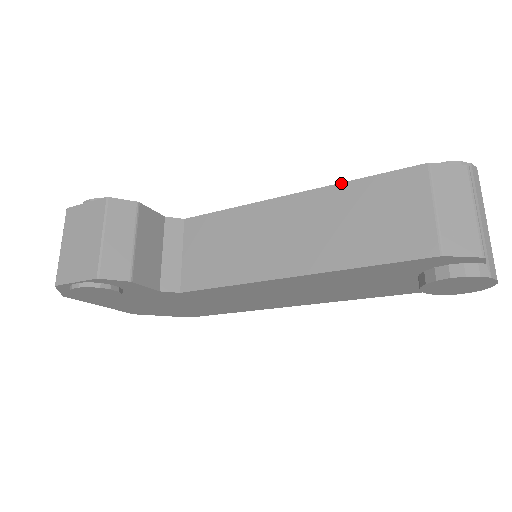
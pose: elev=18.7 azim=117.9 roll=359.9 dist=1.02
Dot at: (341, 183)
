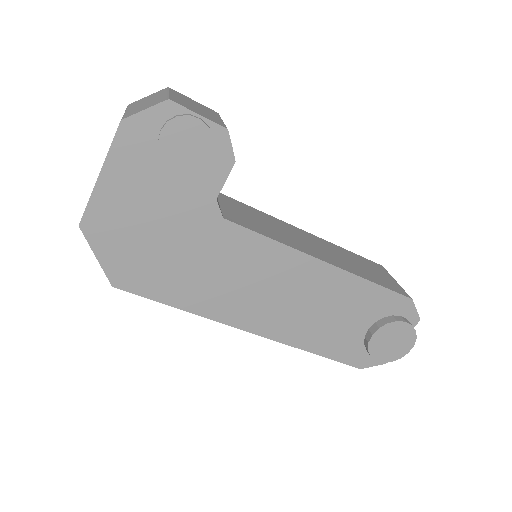
Dot at: (338, 246)
